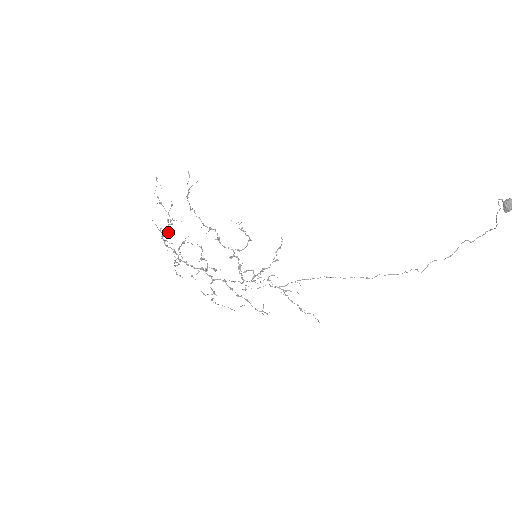
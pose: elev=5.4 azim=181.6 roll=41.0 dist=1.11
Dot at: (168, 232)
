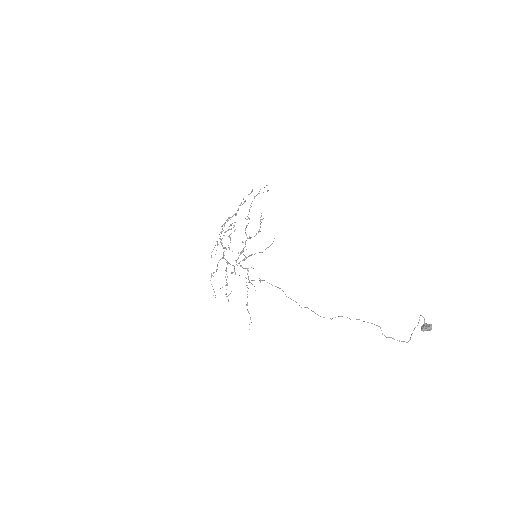
Dot at: occluded
